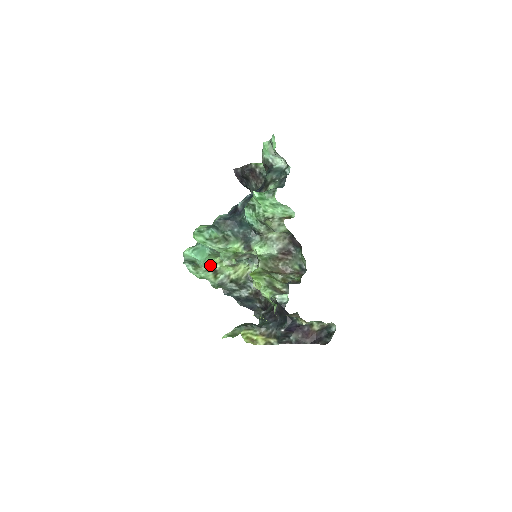
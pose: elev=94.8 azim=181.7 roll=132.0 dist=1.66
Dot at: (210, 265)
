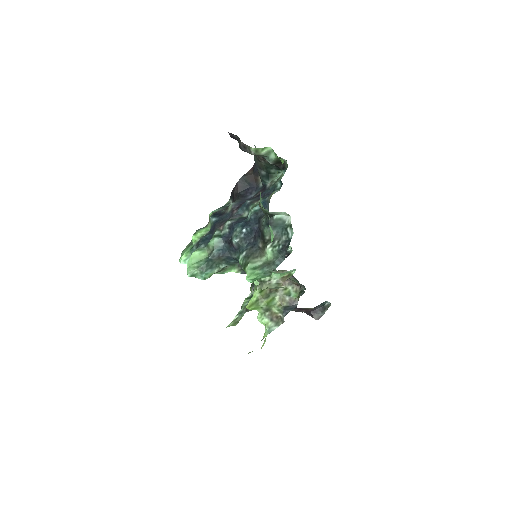
Dot at: occluded
